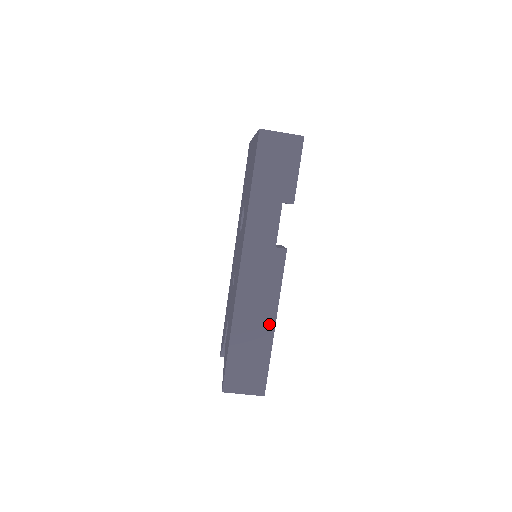
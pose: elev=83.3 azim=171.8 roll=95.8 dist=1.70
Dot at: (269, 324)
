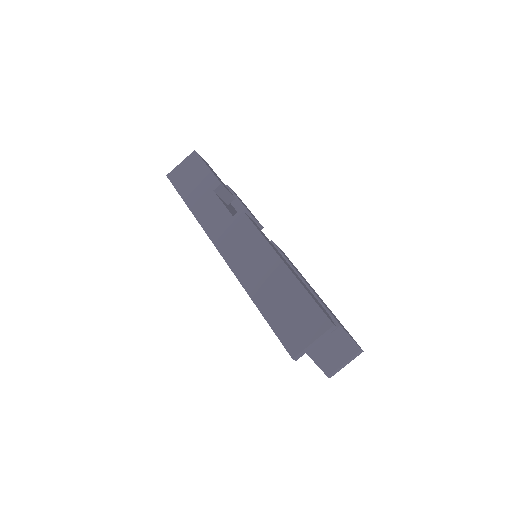
Dot at: (278, 266)
